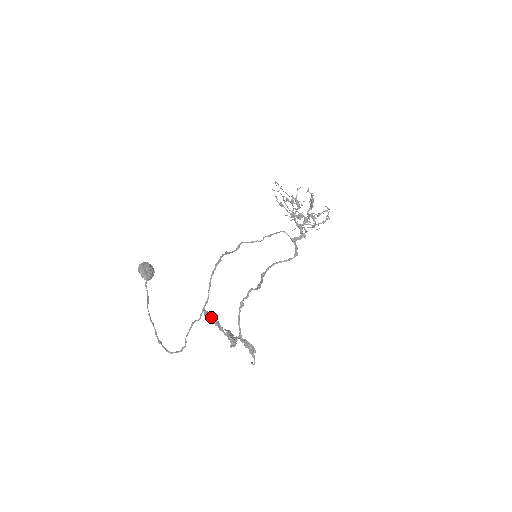
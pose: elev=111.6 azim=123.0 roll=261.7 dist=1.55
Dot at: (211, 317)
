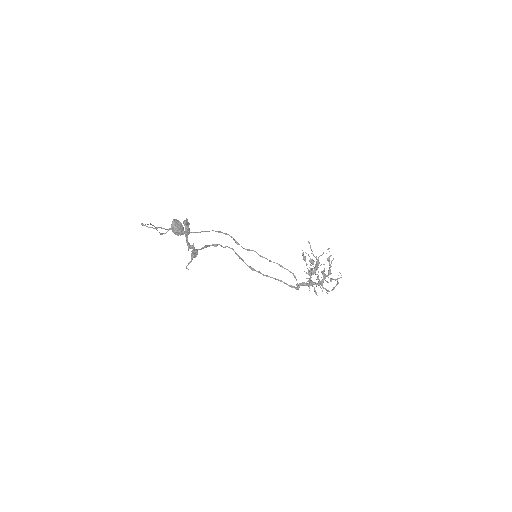
Dot at: occluded
